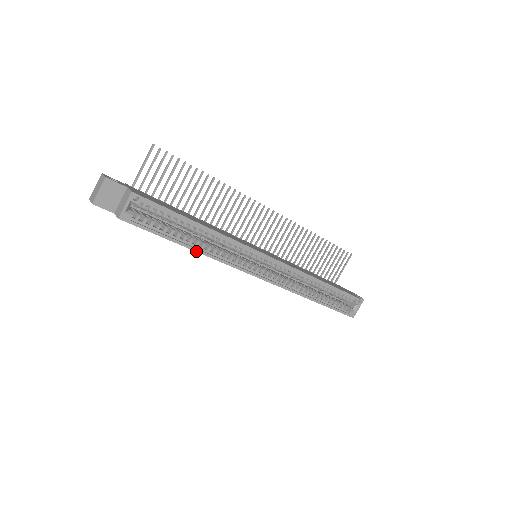
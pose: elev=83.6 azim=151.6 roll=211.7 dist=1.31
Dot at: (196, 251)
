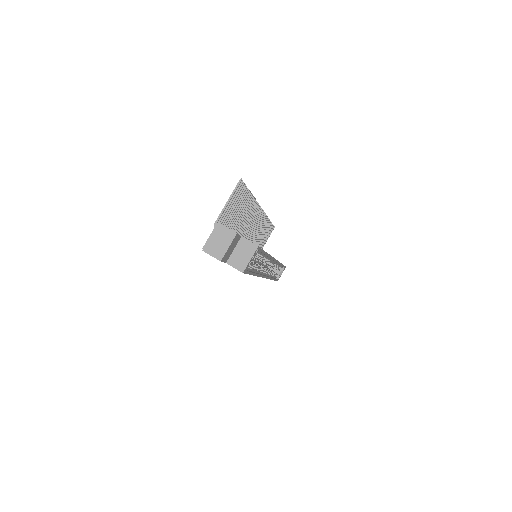
Dot at: occluded
